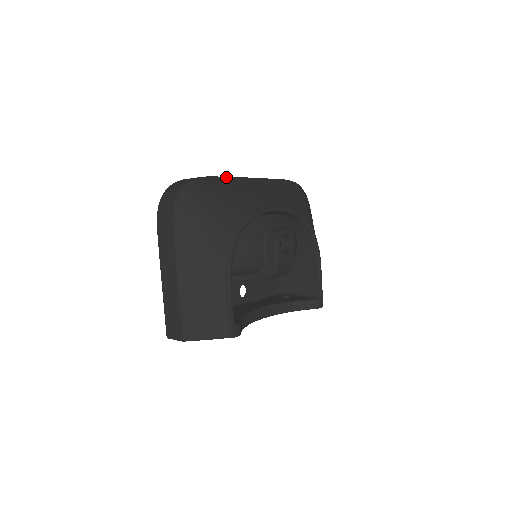
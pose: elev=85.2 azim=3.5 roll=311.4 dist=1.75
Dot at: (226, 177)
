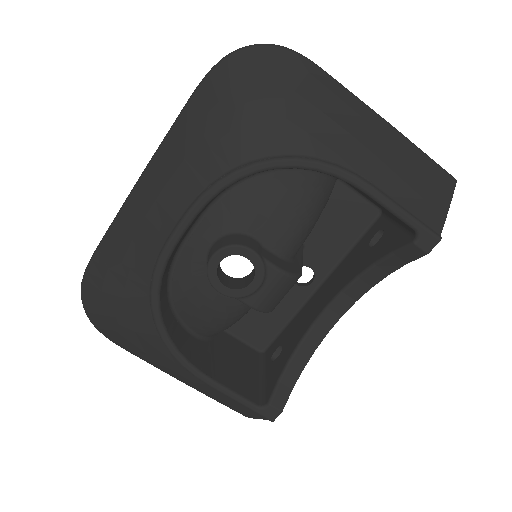
Dot at: (108, 230)
